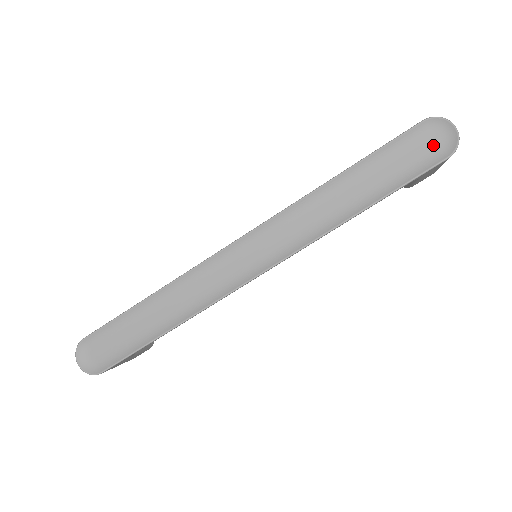
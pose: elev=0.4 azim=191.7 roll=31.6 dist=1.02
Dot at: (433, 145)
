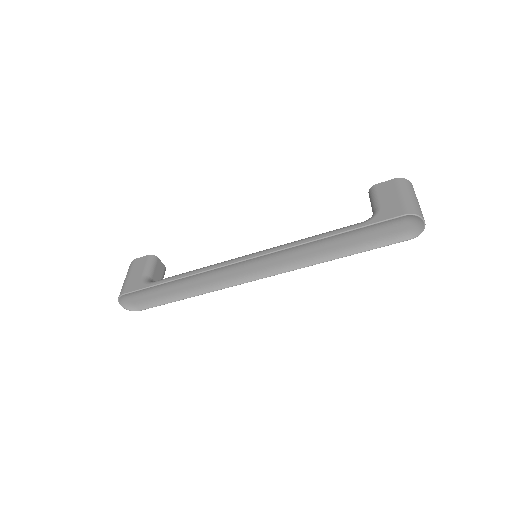
Dot at: (405, 228)
